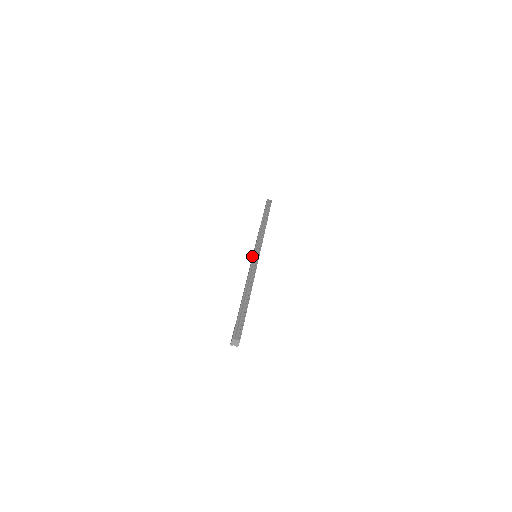
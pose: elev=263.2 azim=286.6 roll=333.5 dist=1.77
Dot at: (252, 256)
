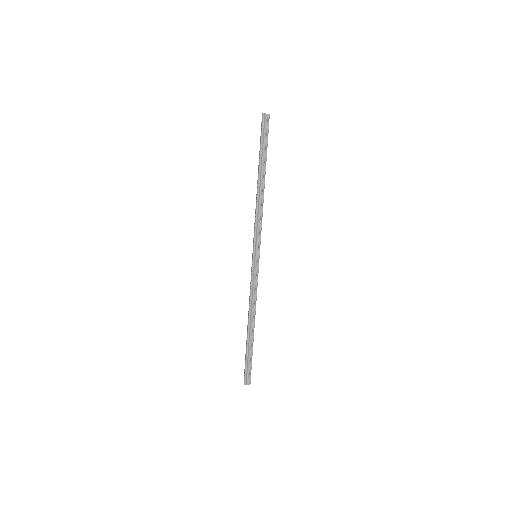
Dot at: (252, 254)
